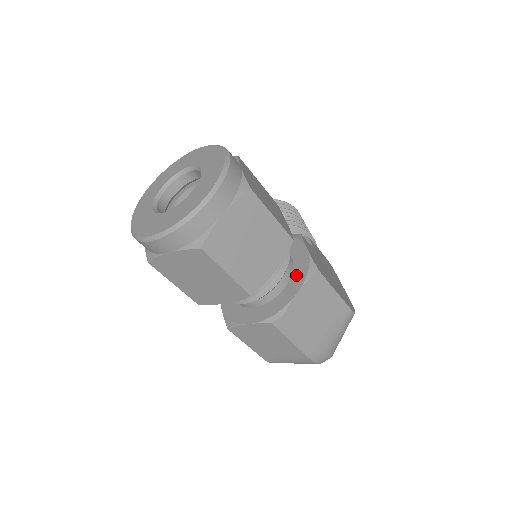
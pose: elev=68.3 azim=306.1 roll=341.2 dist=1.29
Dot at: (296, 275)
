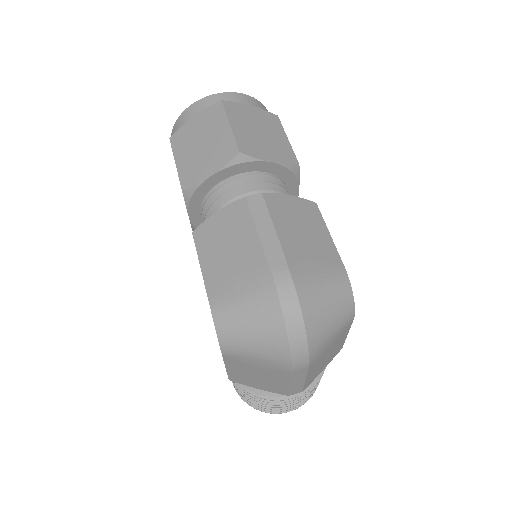
Dot at: occluded
